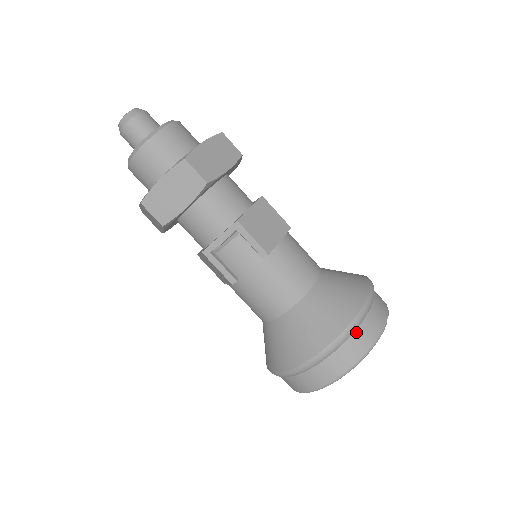
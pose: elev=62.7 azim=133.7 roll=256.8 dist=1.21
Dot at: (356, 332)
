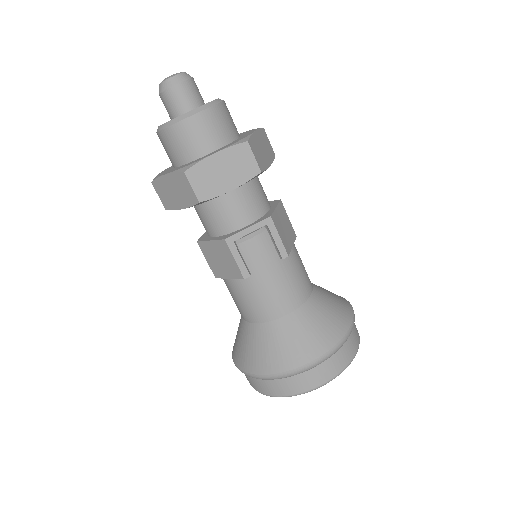
Dot at: (346, 342)
